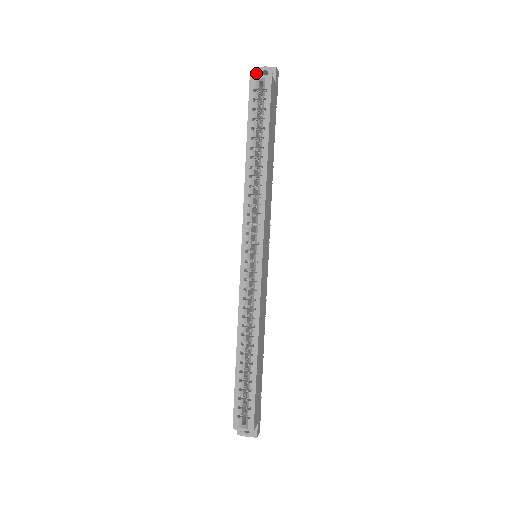
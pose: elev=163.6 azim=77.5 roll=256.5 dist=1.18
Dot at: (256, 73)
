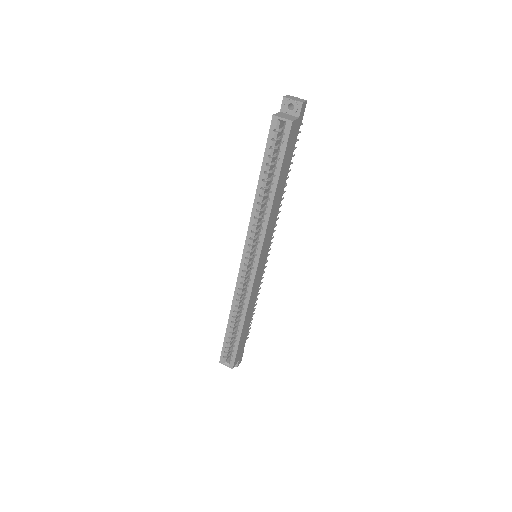
Dot at: (283, 103)
